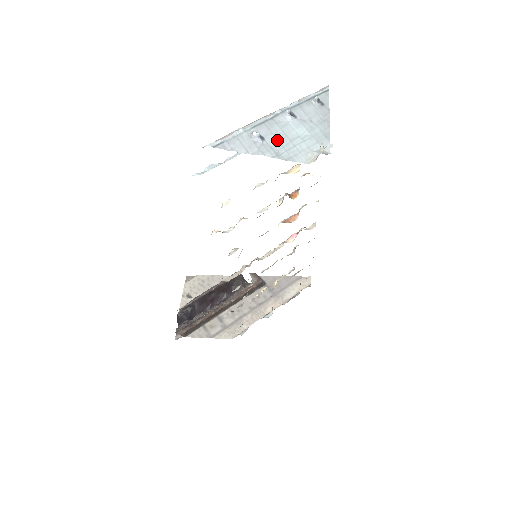
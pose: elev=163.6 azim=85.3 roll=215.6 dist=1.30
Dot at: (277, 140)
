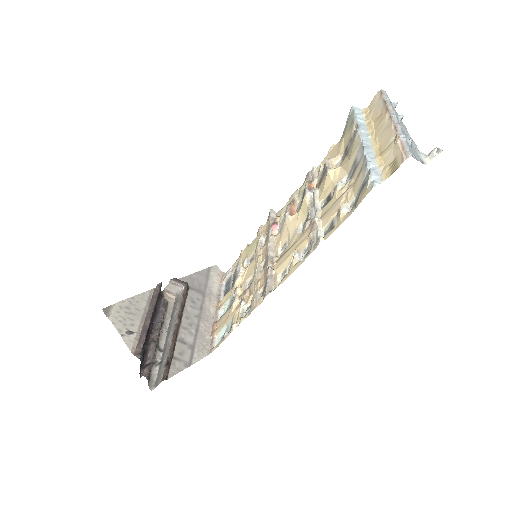
Dot at: (412, 145)
